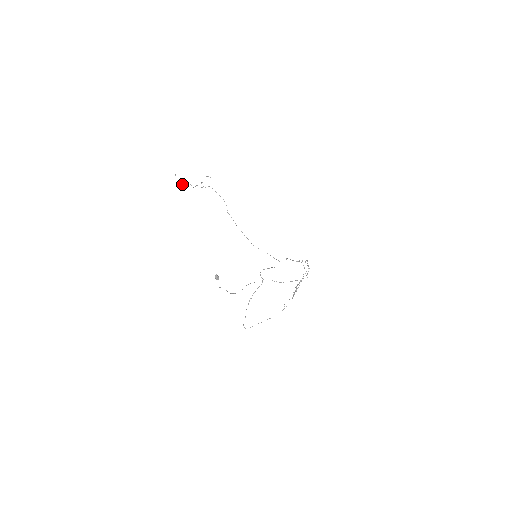
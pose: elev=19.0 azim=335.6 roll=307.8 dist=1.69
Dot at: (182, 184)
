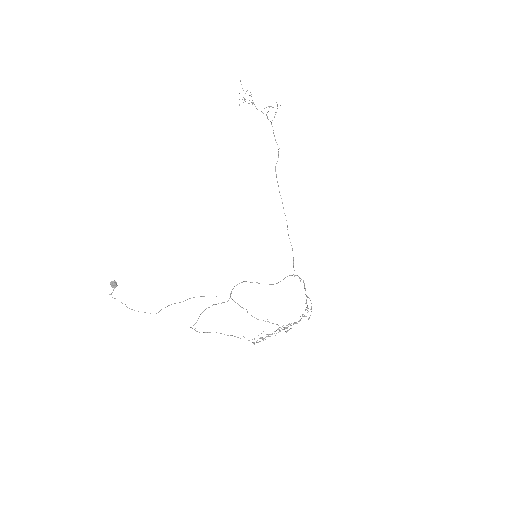
Dot at: (244, 98)
